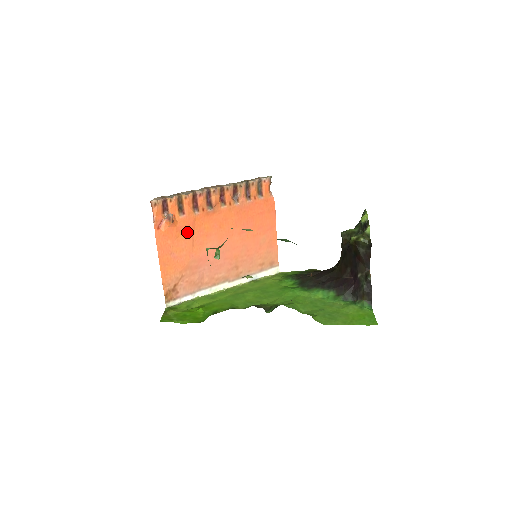
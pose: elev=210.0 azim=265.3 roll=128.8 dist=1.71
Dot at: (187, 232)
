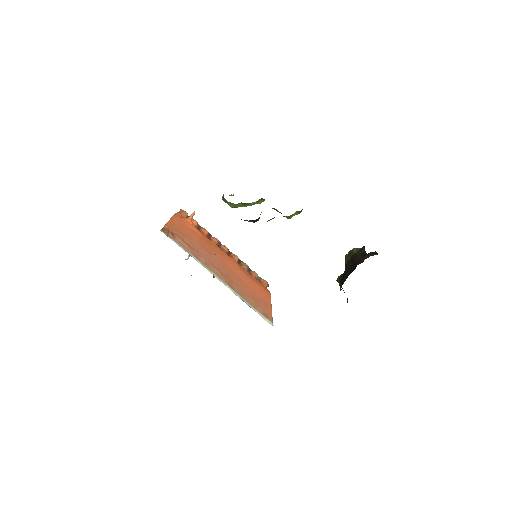
Dot at: (198, 234)
